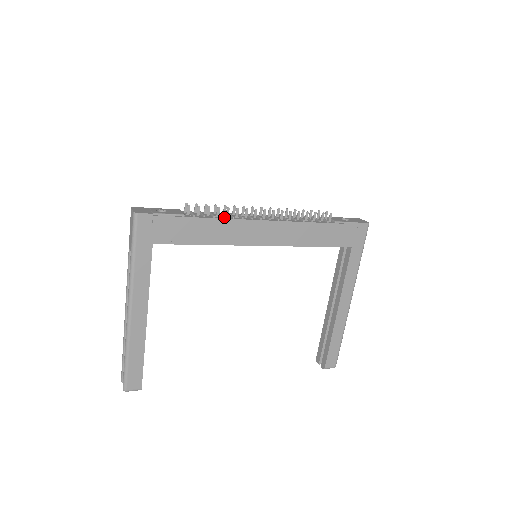
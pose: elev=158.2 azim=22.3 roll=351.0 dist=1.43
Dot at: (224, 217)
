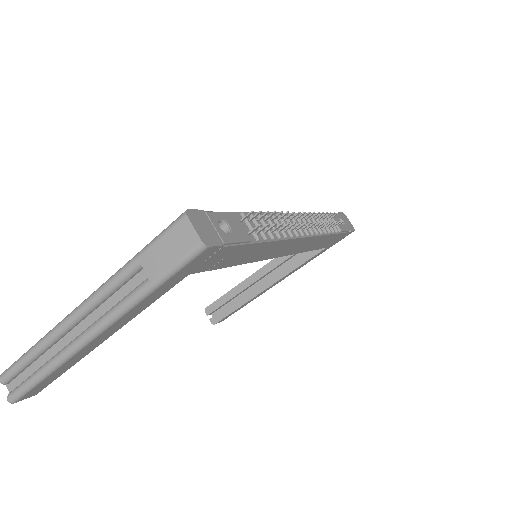
Dot at: (280, 238)
